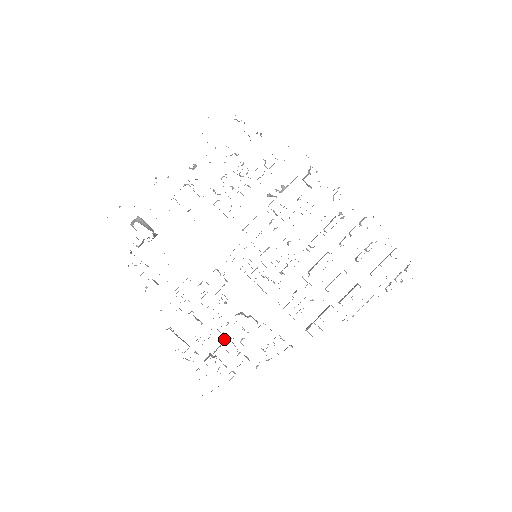
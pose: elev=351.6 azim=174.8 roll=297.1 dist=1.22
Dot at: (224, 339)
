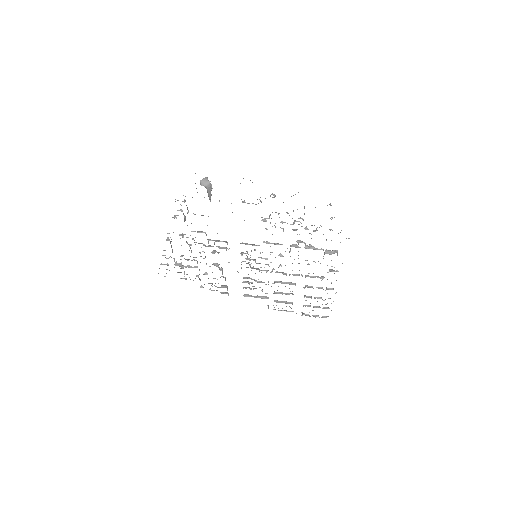
Dot at: occluded
